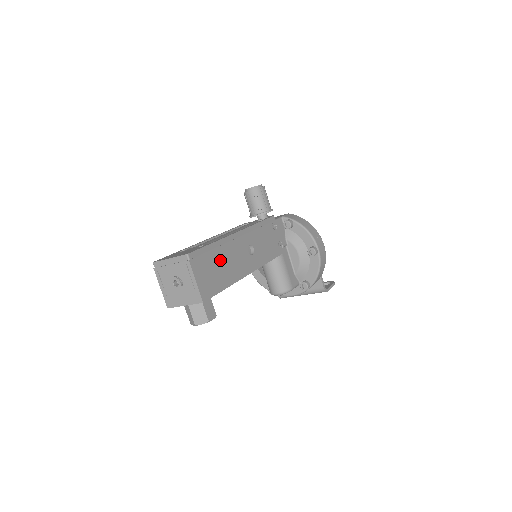
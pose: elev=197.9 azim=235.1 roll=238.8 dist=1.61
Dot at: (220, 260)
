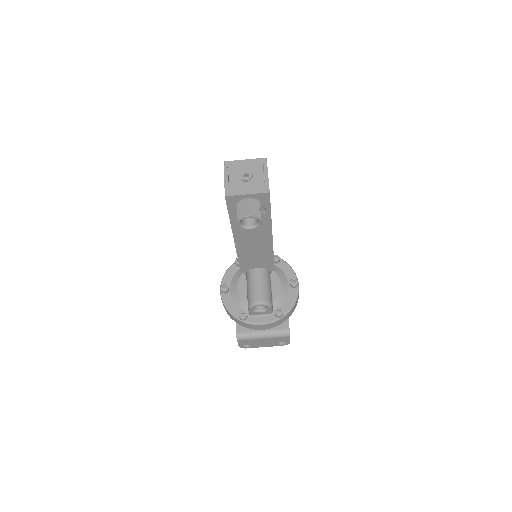
Dot at: occluded
